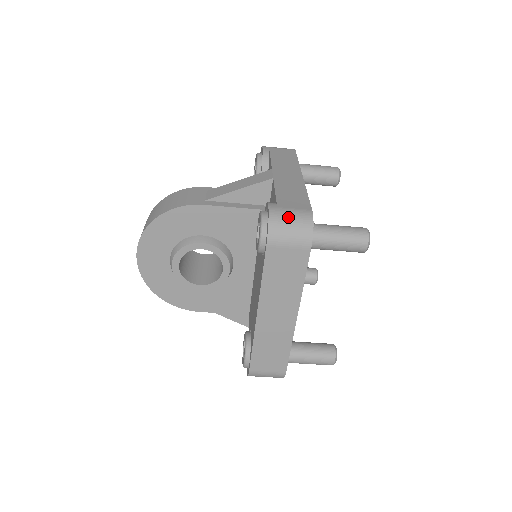
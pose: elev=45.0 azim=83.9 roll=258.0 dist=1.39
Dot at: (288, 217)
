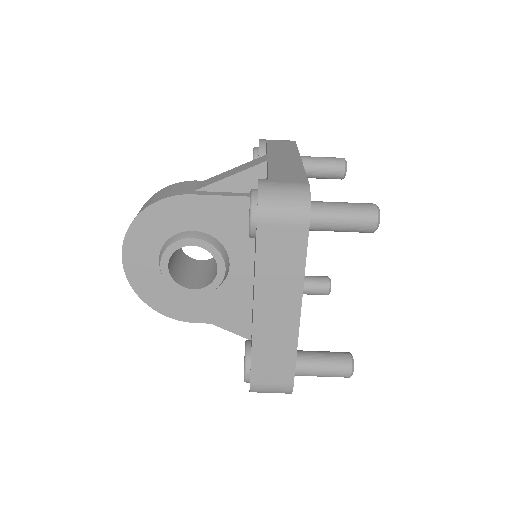
Dot at: (281, 190)
